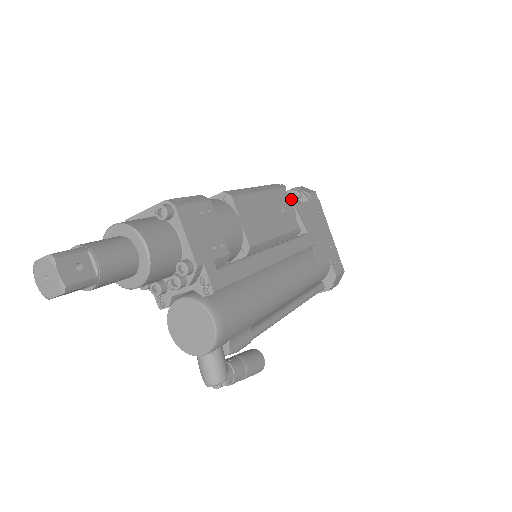
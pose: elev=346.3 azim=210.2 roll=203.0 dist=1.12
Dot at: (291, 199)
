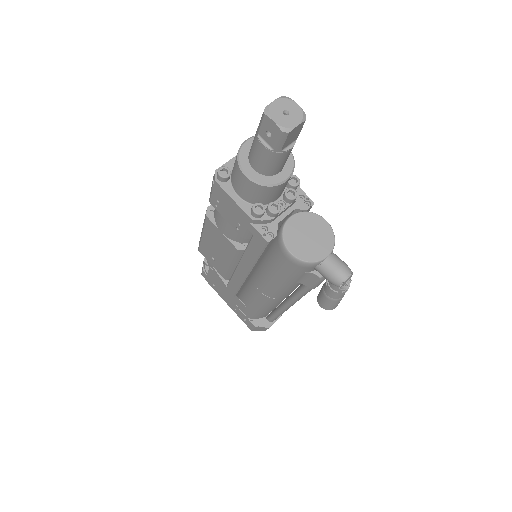
Dot at: occluded
